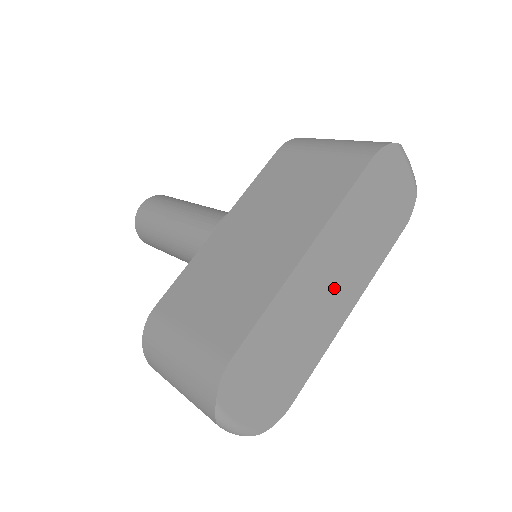
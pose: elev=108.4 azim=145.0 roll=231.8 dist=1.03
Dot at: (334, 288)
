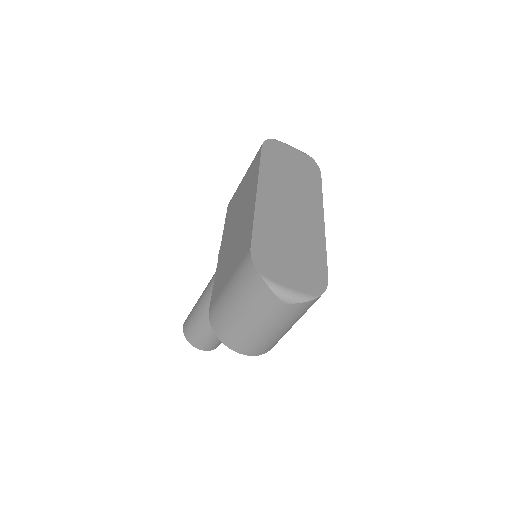
Dot at: (296, 208)
